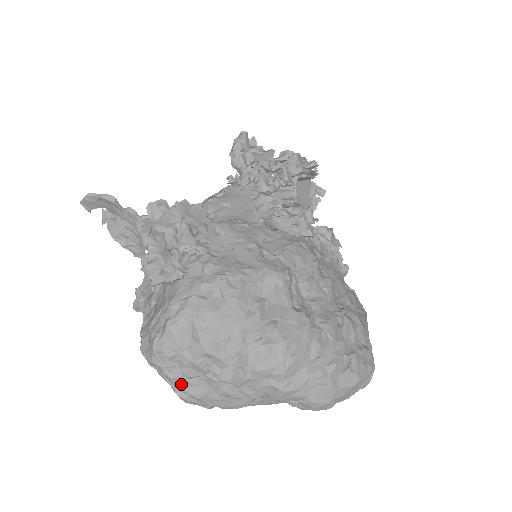
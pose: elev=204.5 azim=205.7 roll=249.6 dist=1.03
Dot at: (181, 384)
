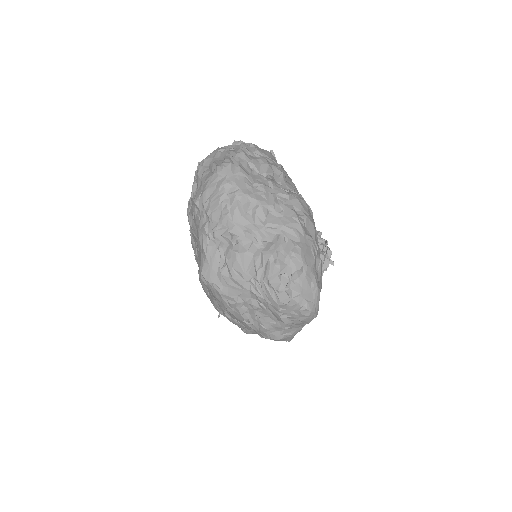
Dot at: (241, 160)
